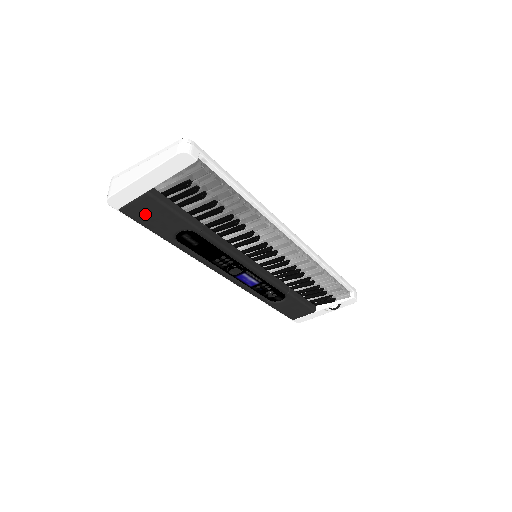
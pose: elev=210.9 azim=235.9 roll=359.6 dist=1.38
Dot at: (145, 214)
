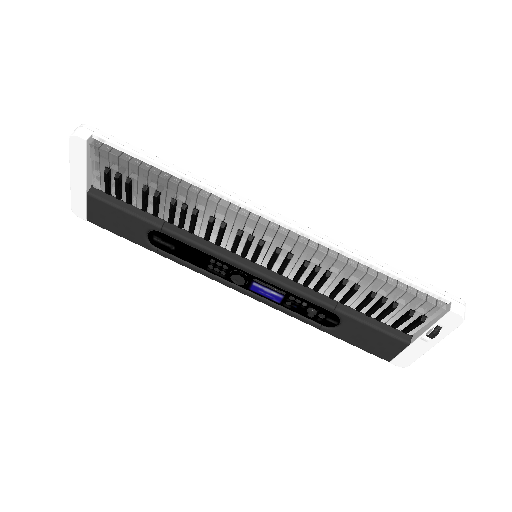
Dot at: (106, 219)
